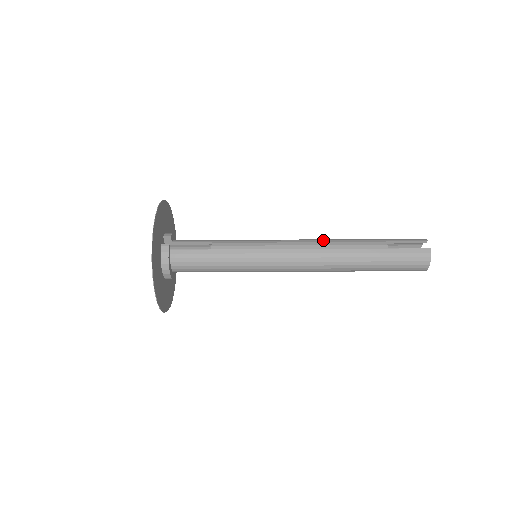
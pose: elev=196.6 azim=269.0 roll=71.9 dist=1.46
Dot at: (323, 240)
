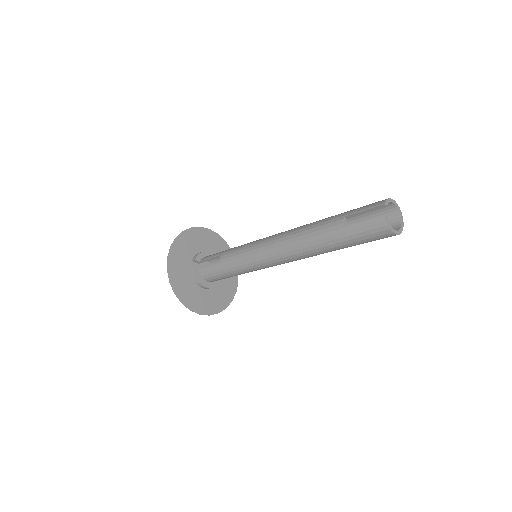
Dot at: (292, 231)
